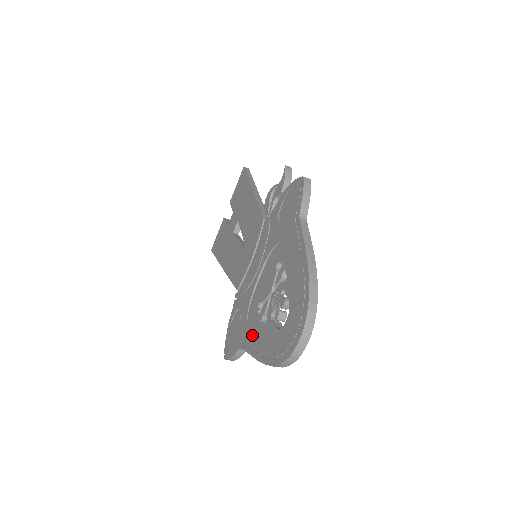
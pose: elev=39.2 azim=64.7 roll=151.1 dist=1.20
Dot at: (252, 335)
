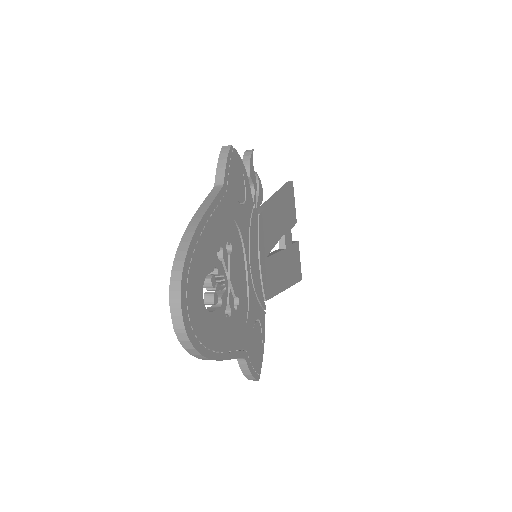
Dot at: occluded
